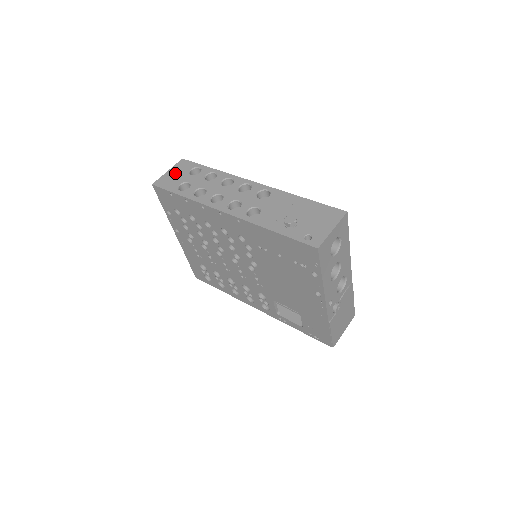
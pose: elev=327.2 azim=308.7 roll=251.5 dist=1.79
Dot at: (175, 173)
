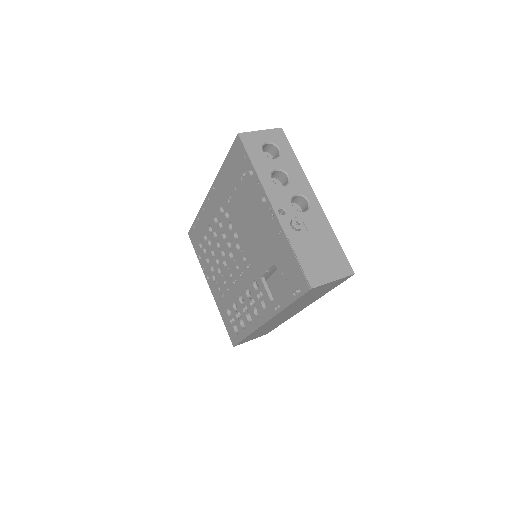
Dot at: occluded
